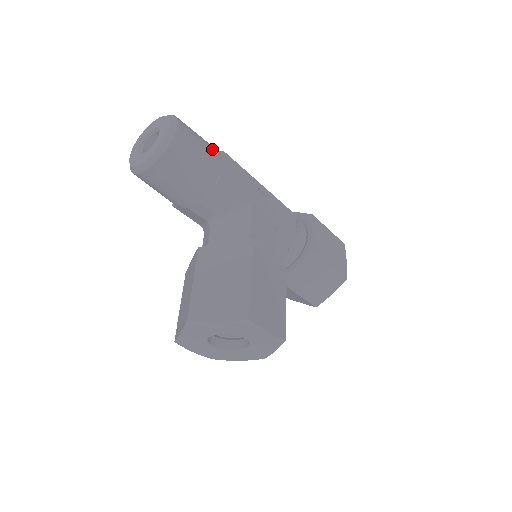
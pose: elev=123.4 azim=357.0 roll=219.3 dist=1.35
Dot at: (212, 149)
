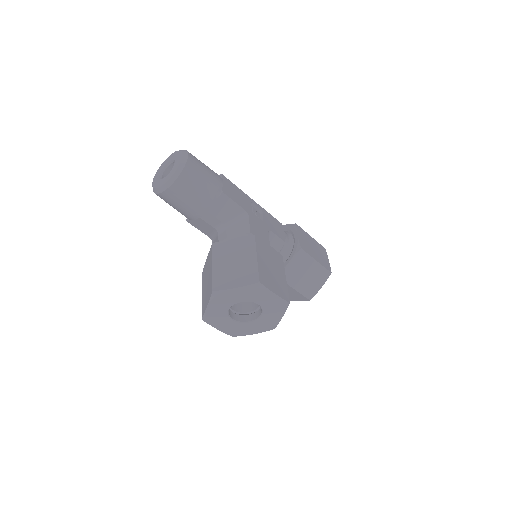
Dot at: (214, 172)
